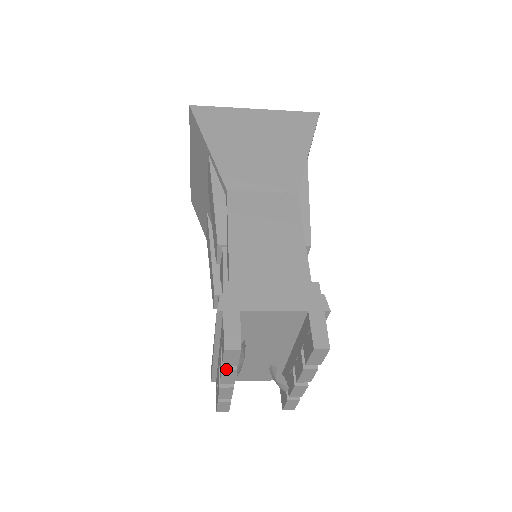
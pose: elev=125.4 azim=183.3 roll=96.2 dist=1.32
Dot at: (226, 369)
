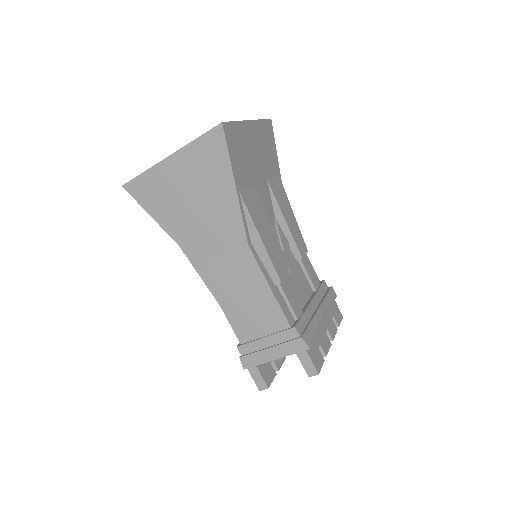
Dot at: occluded
